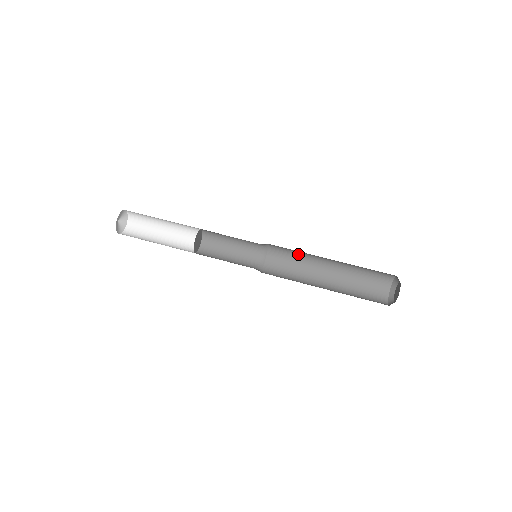
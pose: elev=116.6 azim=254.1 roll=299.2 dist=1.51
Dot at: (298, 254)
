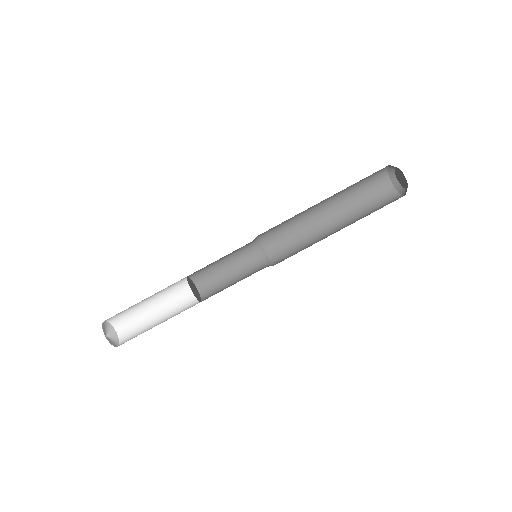
Dot at: (292, 228)
